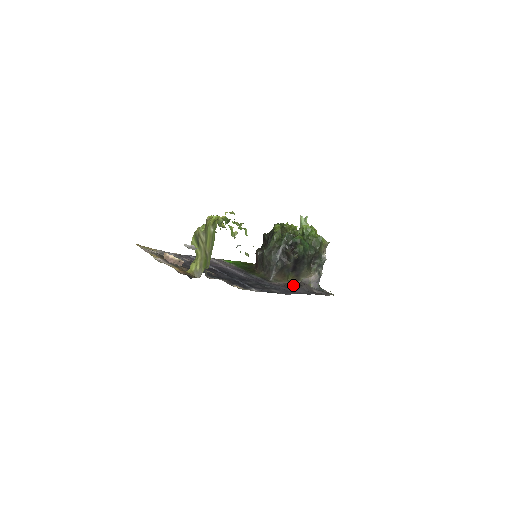
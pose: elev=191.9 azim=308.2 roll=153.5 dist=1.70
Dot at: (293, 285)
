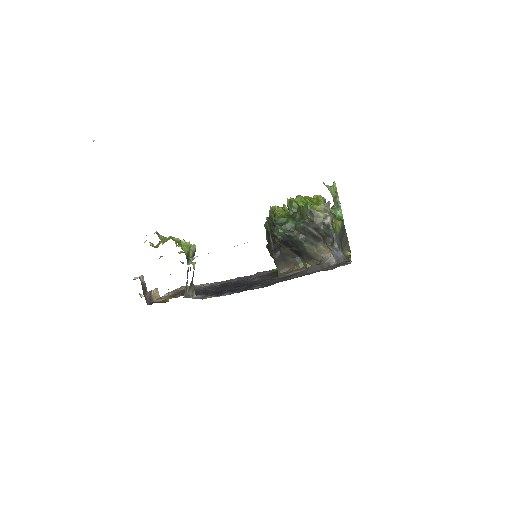
Dot at: occluded
